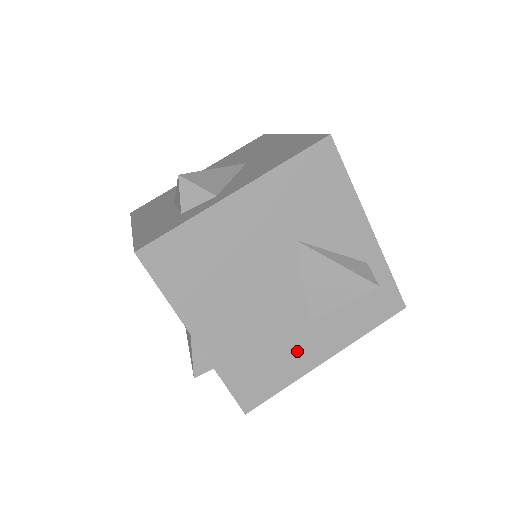
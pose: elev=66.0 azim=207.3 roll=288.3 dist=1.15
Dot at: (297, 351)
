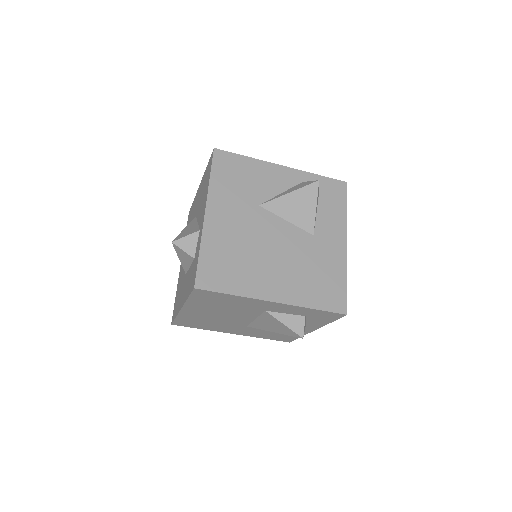
Dot at: (328, 256)
